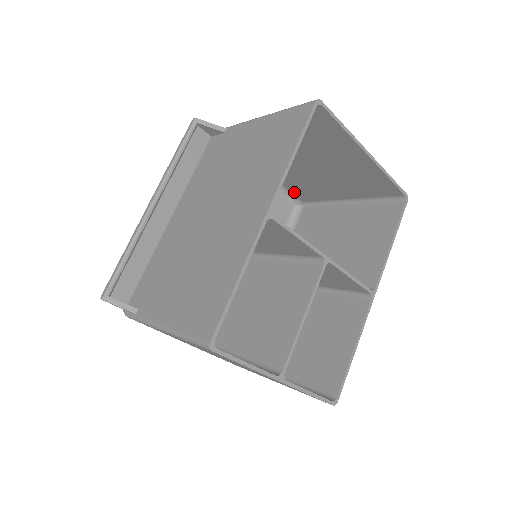
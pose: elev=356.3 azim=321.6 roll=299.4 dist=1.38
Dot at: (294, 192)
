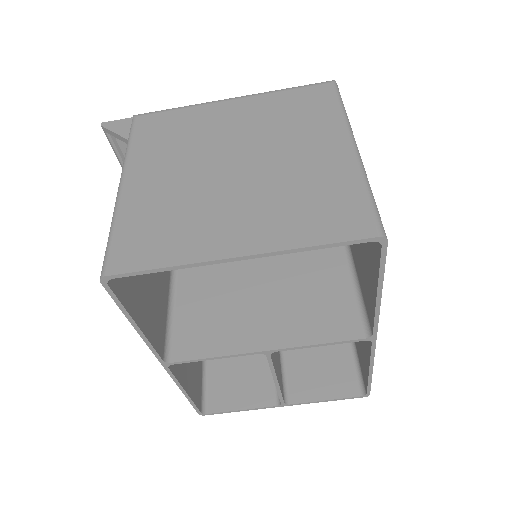
Dot at: (298, 97)
